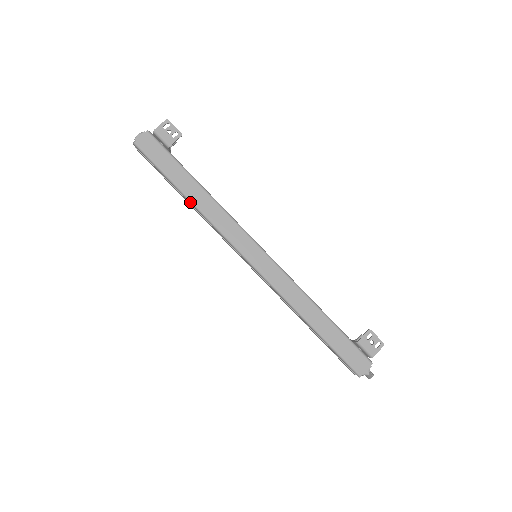
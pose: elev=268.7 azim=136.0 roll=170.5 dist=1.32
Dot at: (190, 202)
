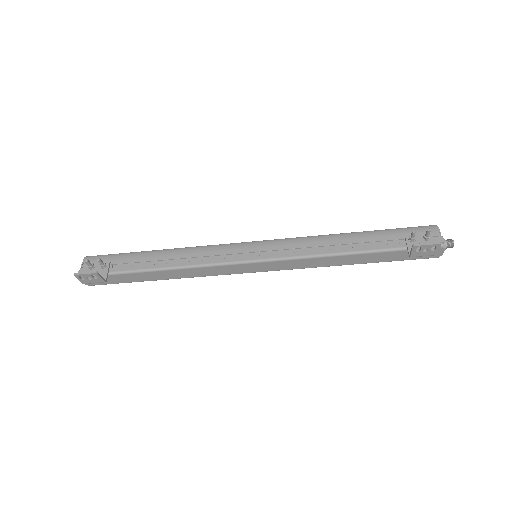
Dot at: occluded
